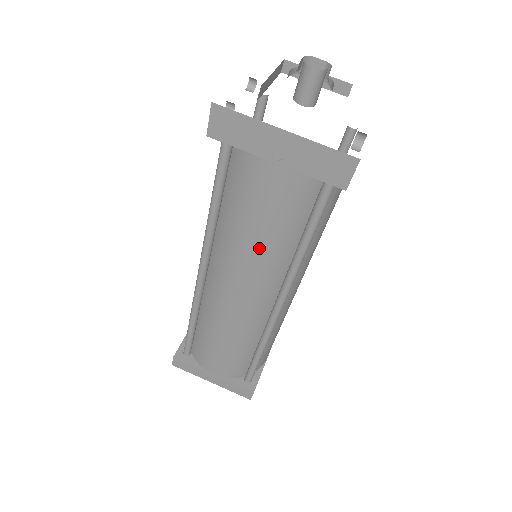
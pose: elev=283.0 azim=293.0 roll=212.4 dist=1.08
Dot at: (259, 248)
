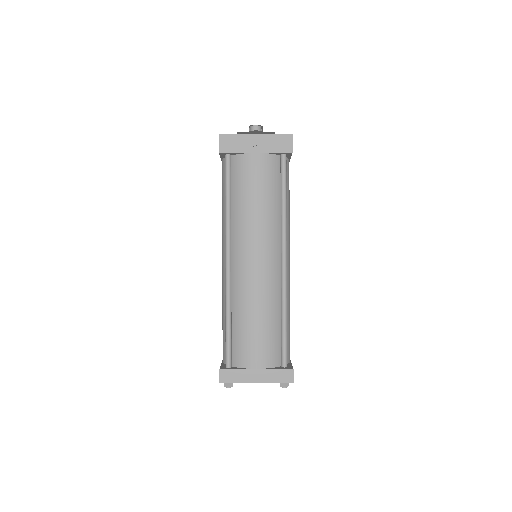
Dot at: (261, 212)
